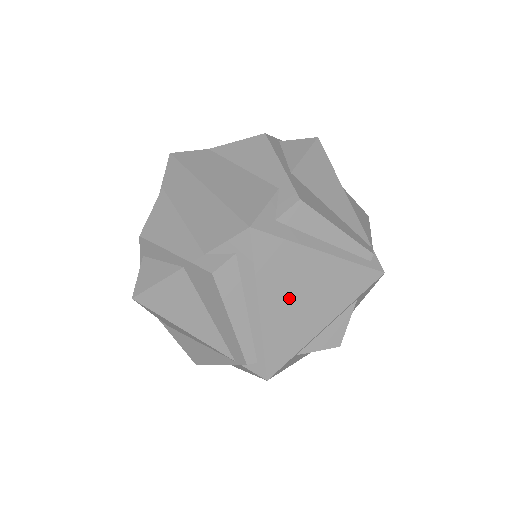
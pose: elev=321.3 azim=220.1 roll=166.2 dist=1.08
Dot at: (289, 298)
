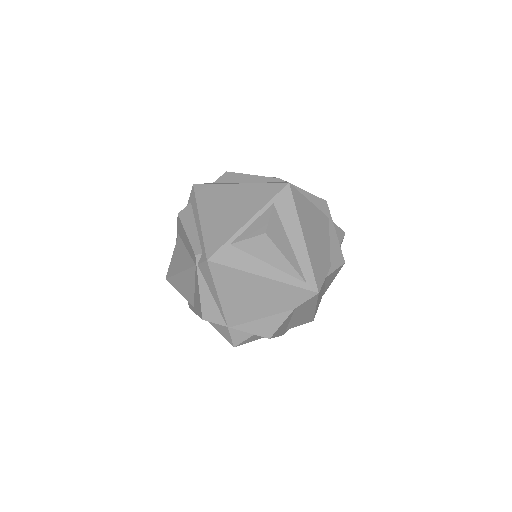
Dot at: (219, 210)
